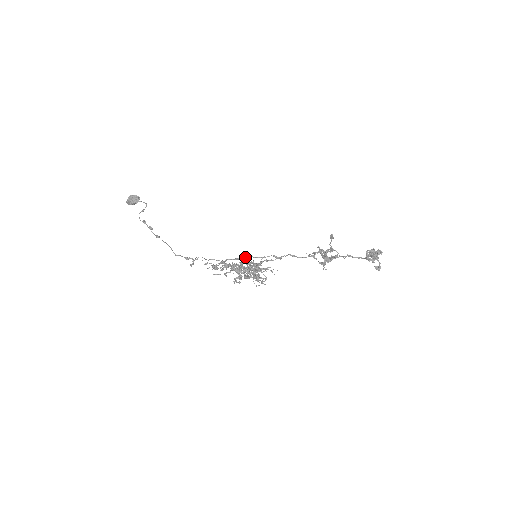
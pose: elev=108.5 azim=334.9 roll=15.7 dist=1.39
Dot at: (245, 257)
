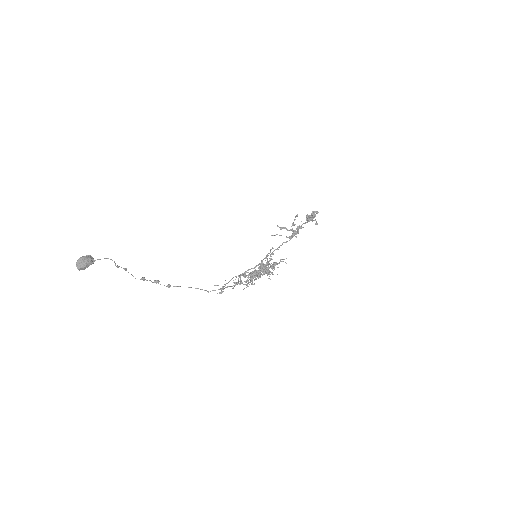
Dot at: occluded
